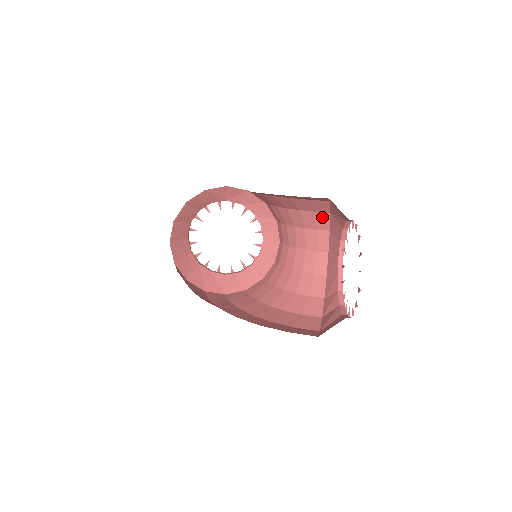
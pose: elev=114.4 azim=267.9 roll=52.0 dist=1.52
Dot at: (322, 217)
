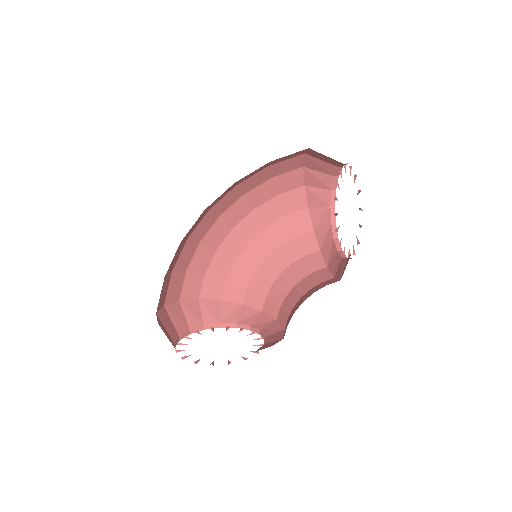
Dot at: (315, 257)
